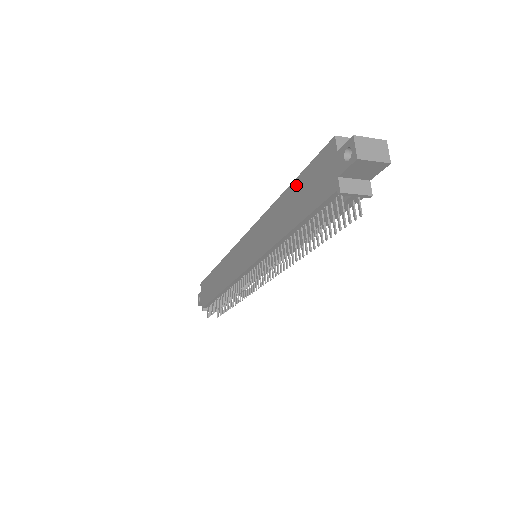
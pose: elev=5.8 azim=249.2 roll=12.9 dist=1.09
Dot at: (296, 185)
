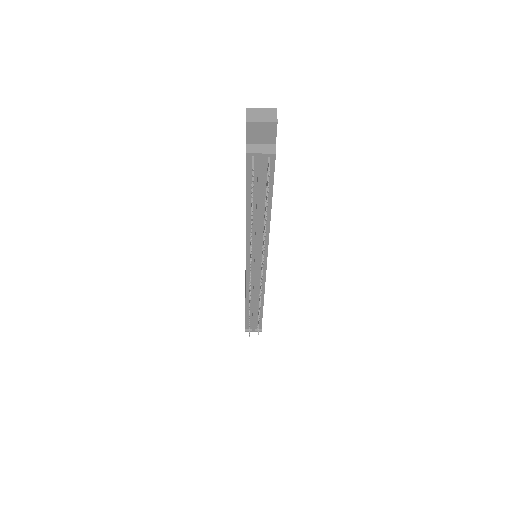
Dot at: occluded
